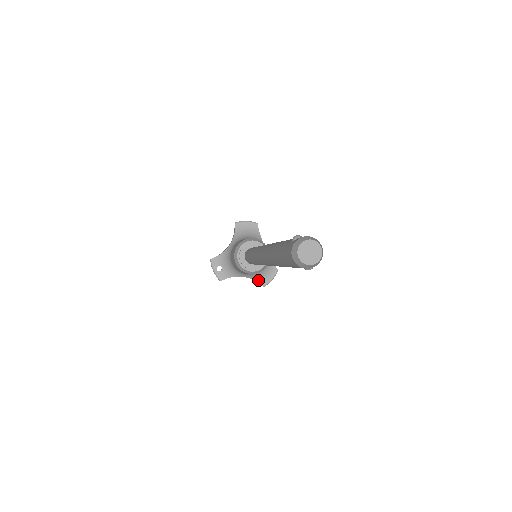
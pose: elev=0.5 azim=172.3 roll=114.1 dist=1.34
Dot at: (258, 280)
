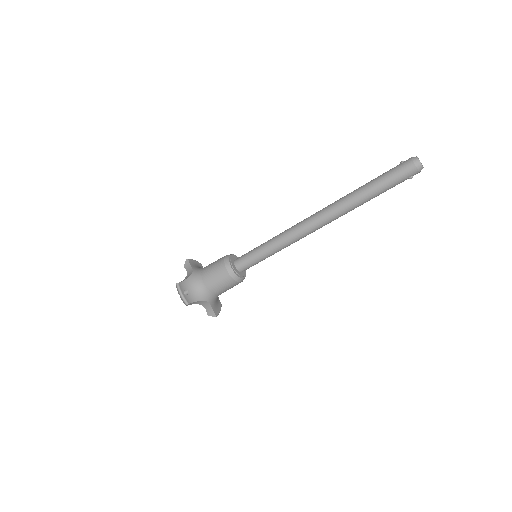
Dot at: (213, 309)
